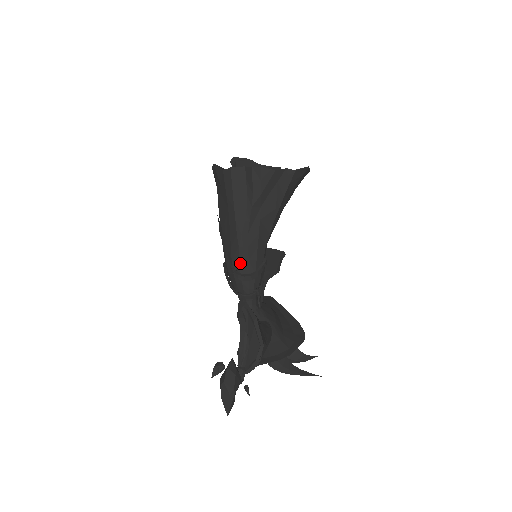
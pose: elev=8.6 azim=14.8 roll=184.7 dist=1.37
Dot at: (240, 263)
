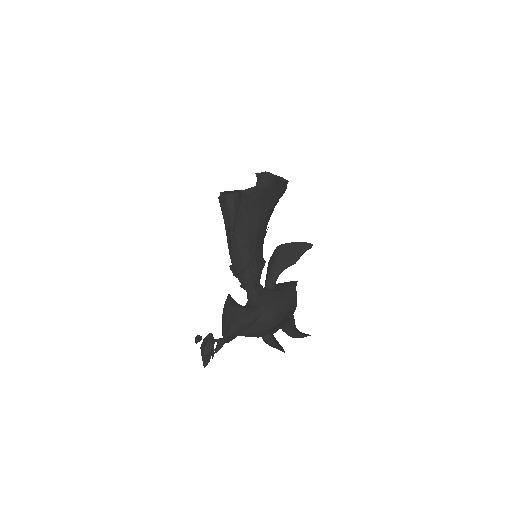
Dot at: (233, 265)
